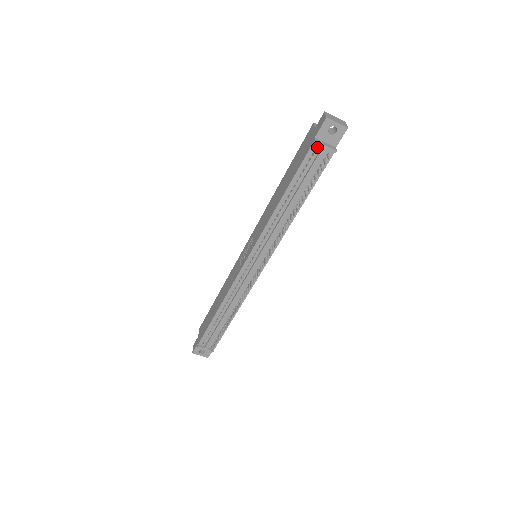
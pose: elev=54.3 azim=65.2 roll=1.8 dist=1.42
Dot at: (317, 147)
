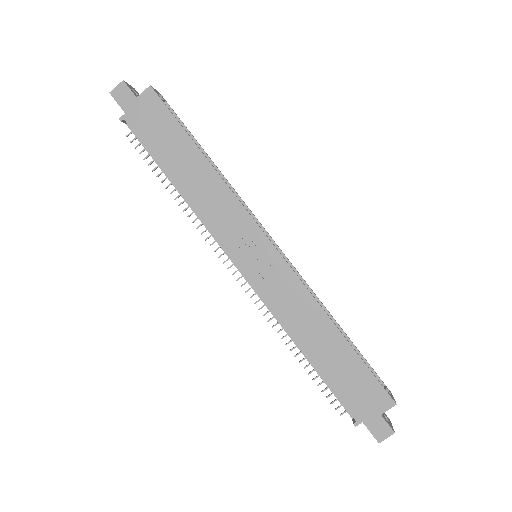
Dot at: (354, 416)
